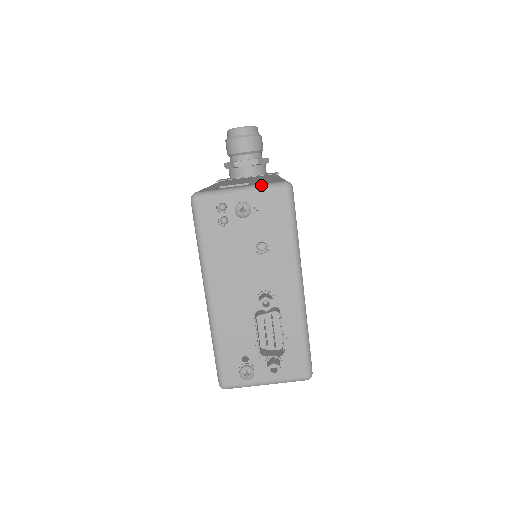
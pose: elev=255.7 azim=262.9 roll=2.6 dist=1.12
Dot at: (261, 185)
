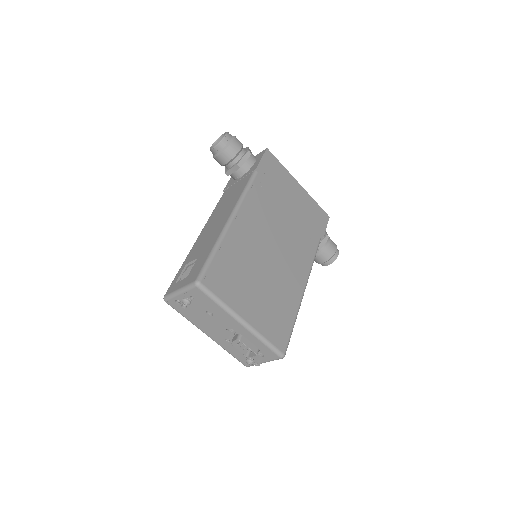
Dot at: (186, 287)
